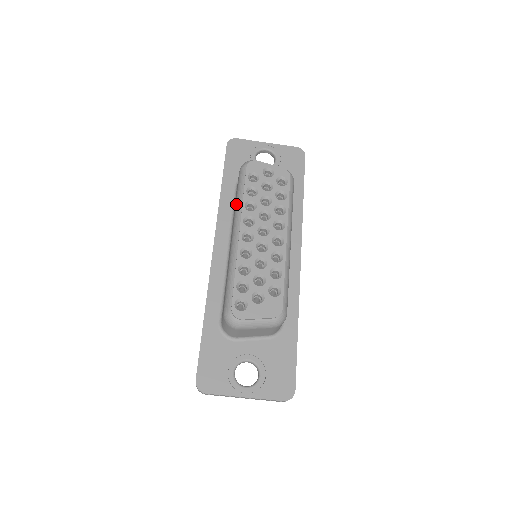
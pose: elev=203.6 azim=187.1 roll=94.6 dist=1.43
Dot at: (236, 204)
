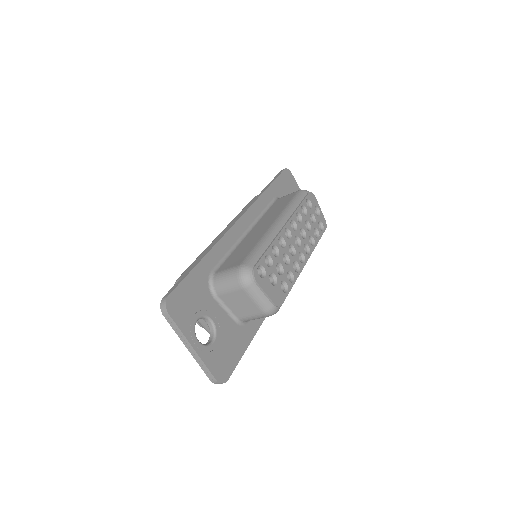
Dot at: (288, 206)
